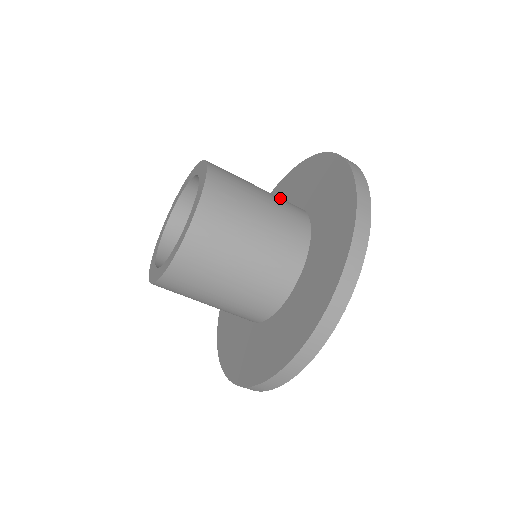
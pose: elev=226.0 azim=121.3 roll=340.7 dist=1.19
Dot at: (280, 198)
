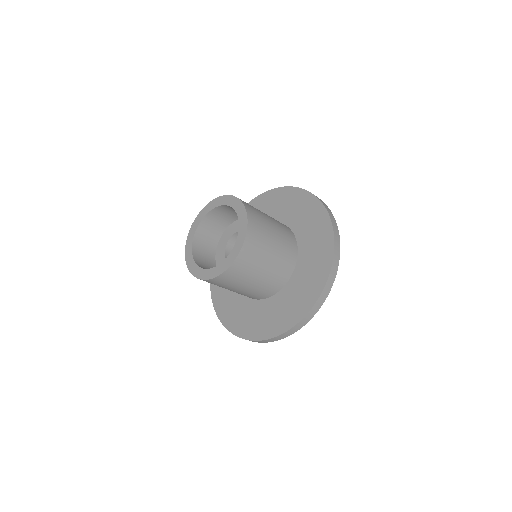
Dot at: occluded
